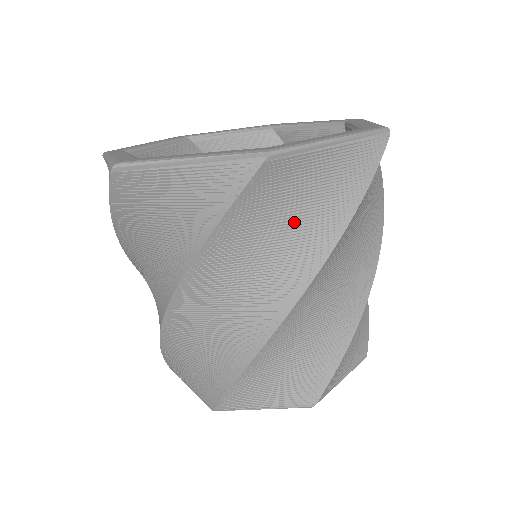
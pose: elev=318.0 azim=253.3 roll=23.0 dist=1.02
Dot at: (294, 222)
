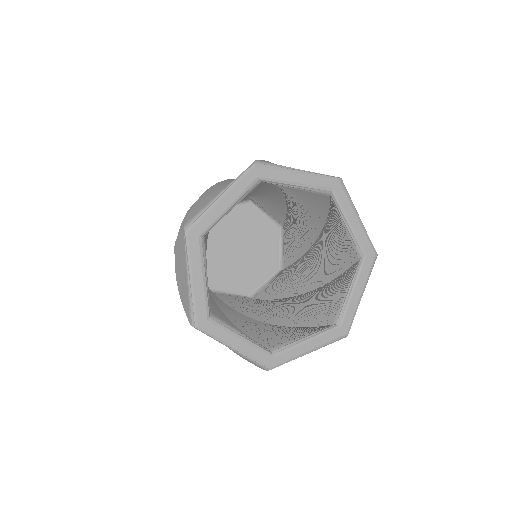
Dot at: occluded
